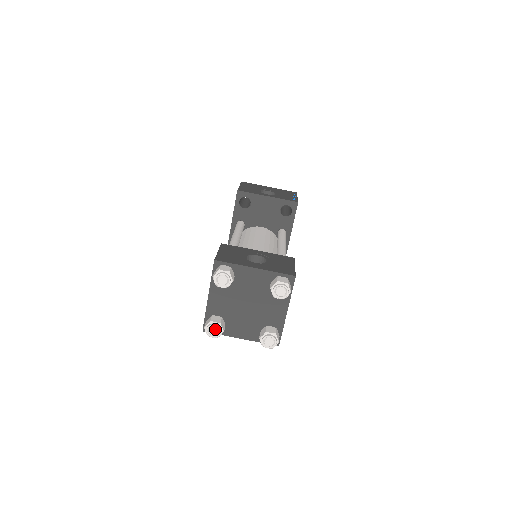
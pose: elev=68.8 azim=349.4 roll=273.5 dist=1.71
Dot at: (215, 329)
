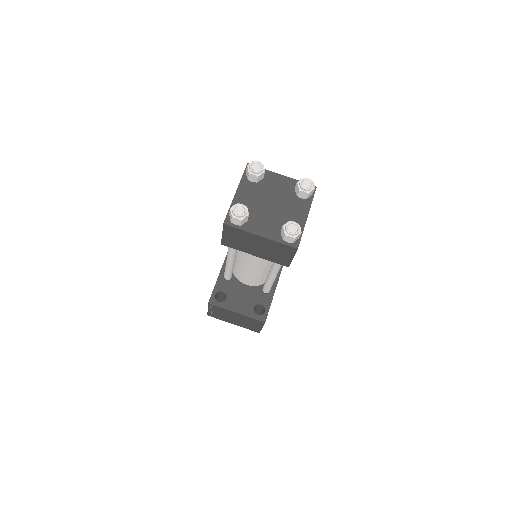
Dot at: (242, 208)
